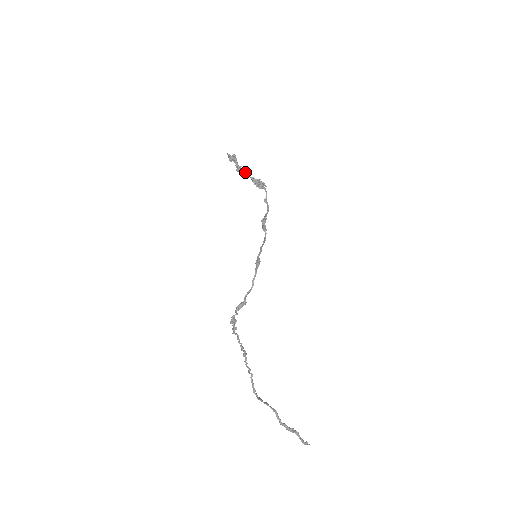
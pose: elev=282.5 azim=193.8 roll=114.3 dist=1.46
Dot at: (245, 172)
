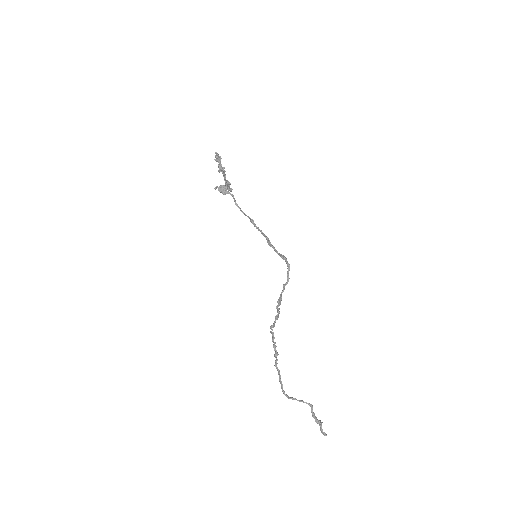
Dot at: (225, 174)
